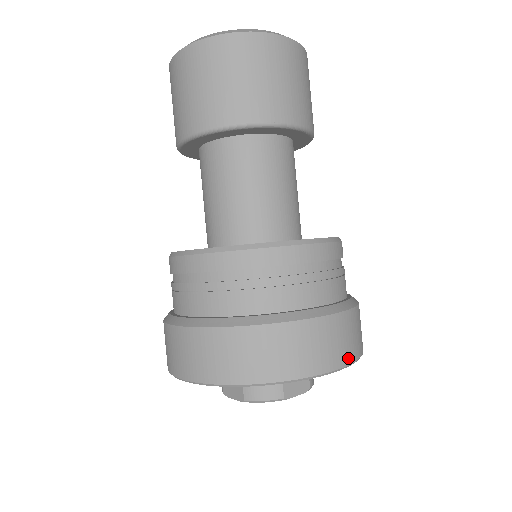
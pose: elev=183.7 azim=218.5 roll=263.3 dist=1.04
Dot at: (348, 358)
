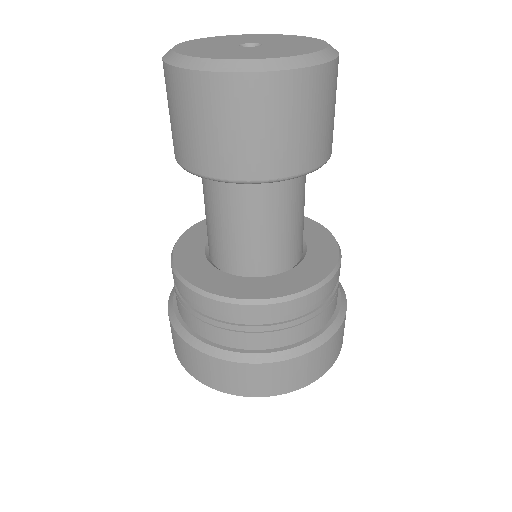
Dot at: (327, 368)
